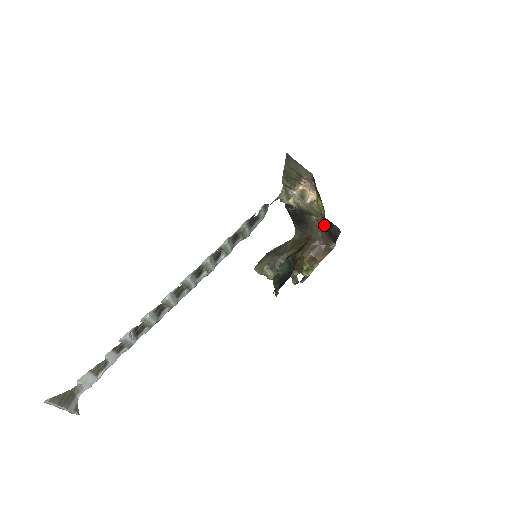
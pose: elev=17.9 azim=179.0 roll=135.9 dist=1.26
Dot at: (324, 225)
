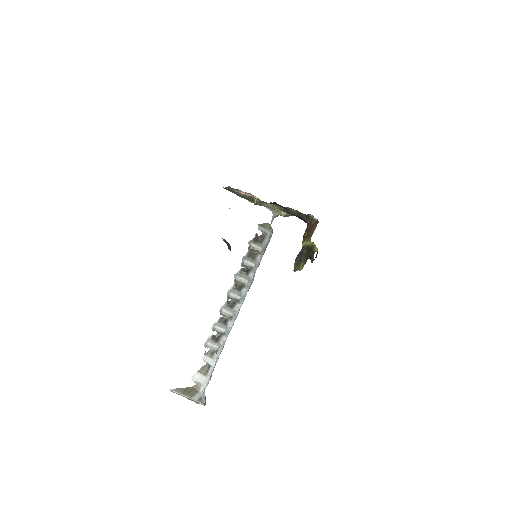
Dot at: (284, 208)
